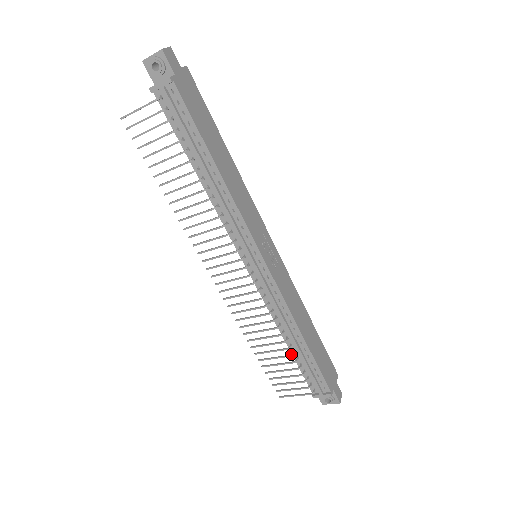
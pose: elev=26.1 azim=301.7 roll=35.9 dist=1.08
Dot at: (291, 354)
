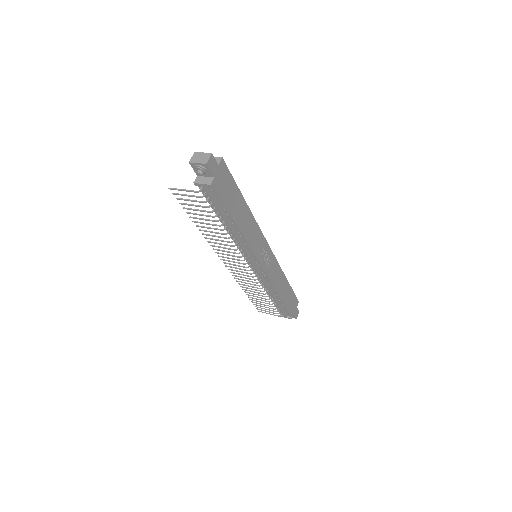
Dot at: (270, 301)
